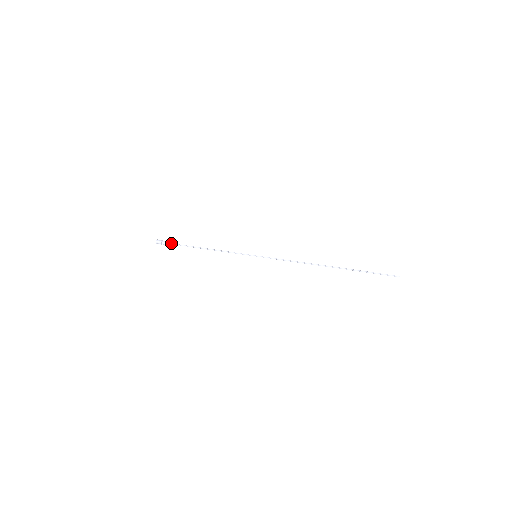
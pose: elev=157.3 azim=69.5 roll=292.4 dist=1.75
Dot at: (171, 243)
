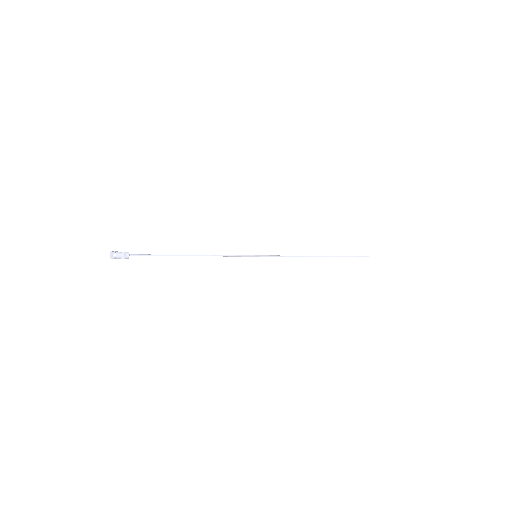
Dot at: (138, 254)
